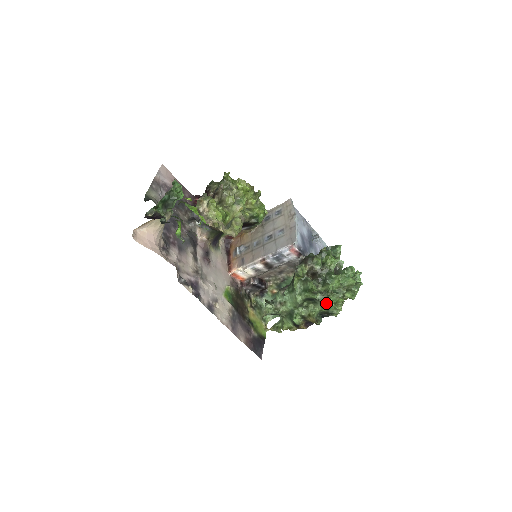
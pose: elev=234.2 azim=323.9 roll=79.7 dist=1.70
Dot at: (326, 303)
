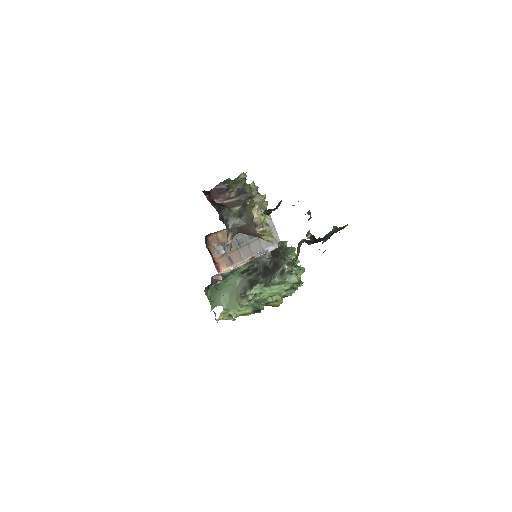
Dot at: occluded
